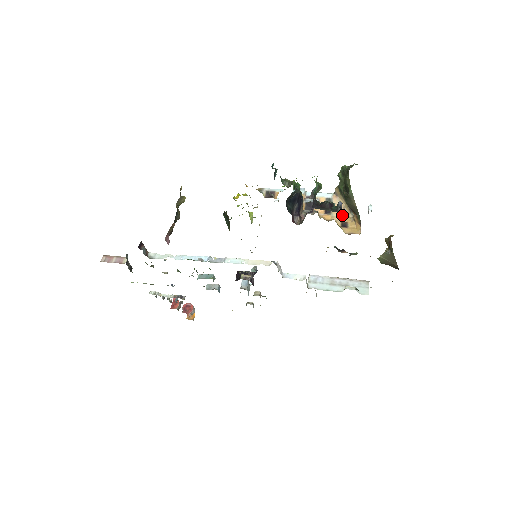
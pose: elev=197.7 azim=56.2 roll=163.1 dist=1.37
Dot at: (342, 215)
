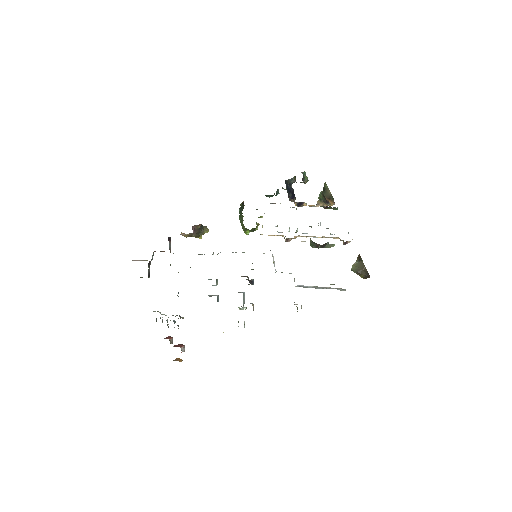
Dot at: occluded
